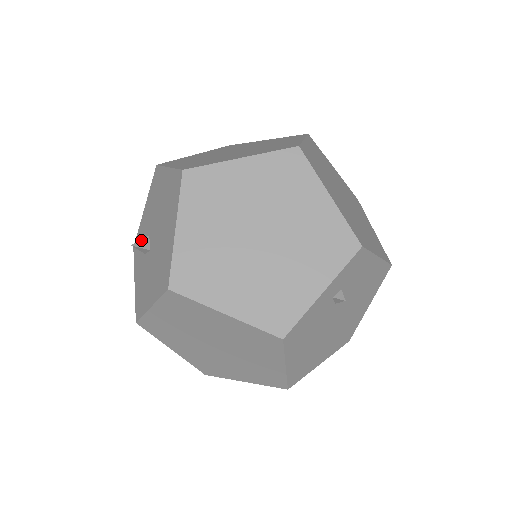
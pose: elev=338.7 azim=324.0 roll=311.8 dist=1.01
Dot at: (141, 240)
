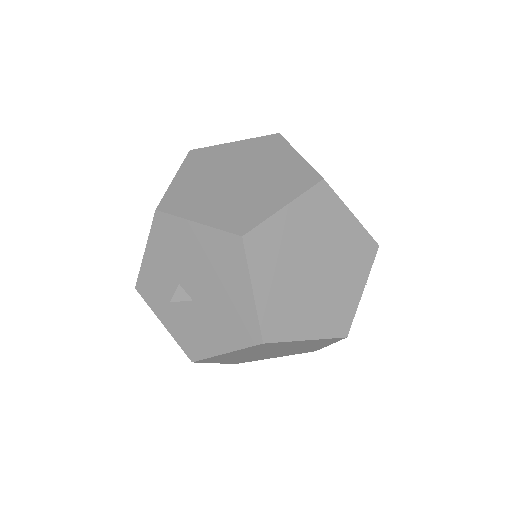
Dot at: (176, 293)
